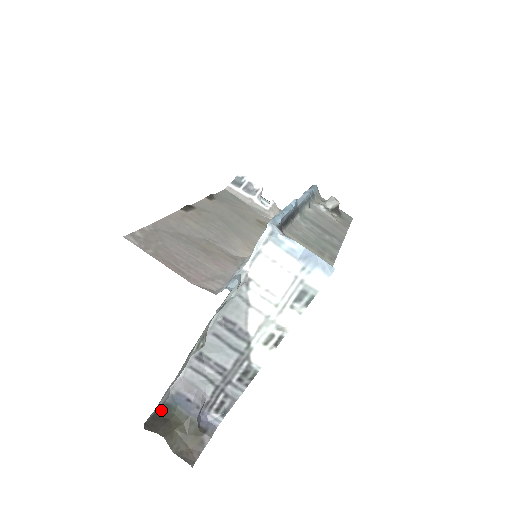
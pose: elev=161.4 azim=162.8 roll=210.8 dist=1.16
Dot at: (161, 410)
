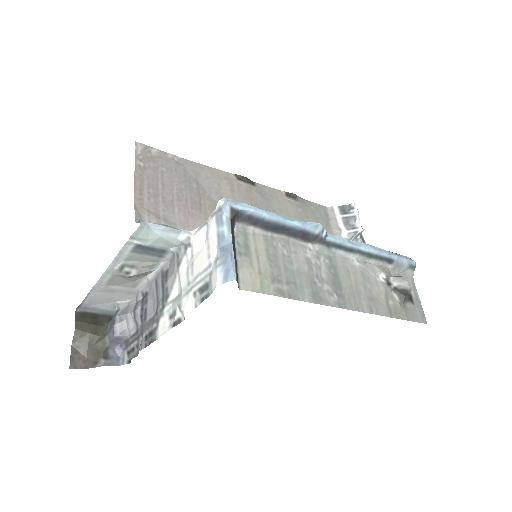
Dot at: (105, 317)
